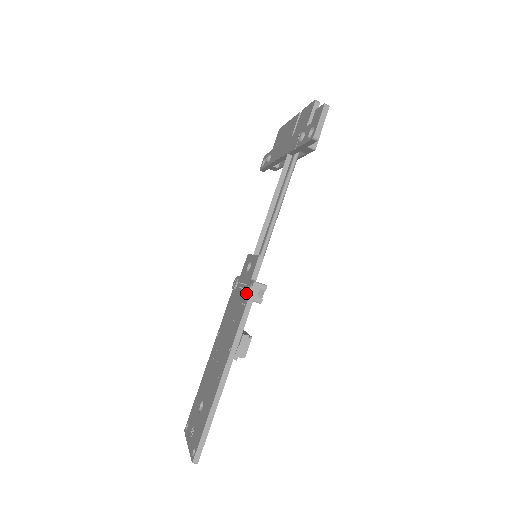
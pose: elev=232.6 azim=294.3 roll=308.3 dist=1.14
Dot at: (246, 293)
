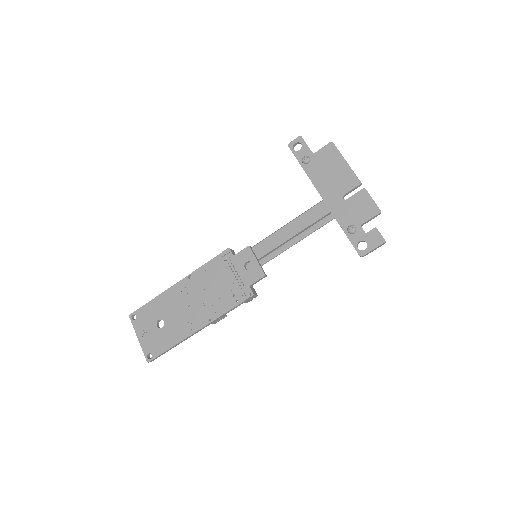
Dot at: (243, 296)
